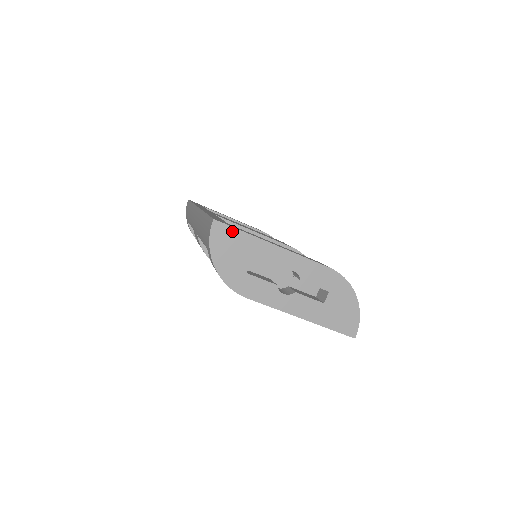
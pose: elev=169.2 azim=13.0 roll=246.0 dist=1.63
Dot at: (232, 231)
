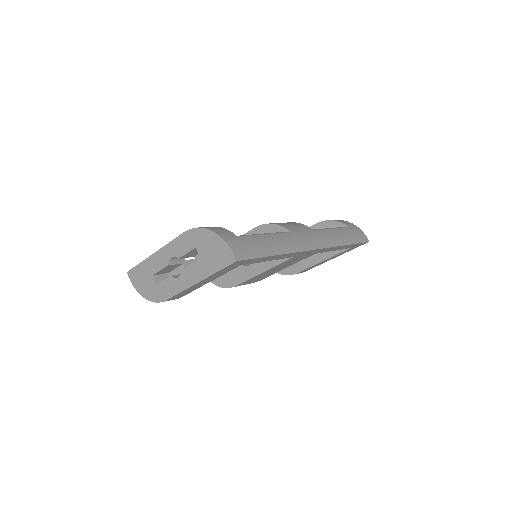
Dot at: (136, 269)
